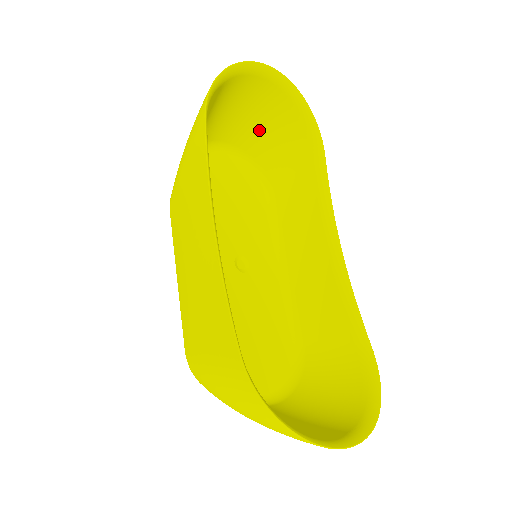
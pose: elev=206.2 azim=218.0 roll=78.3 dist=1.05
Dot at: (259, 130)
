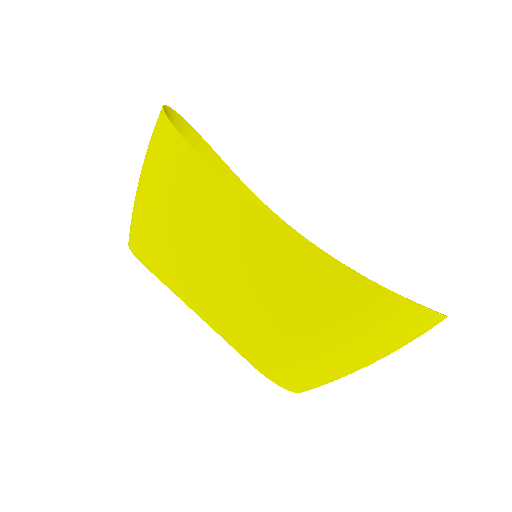
Dot at: occluded
